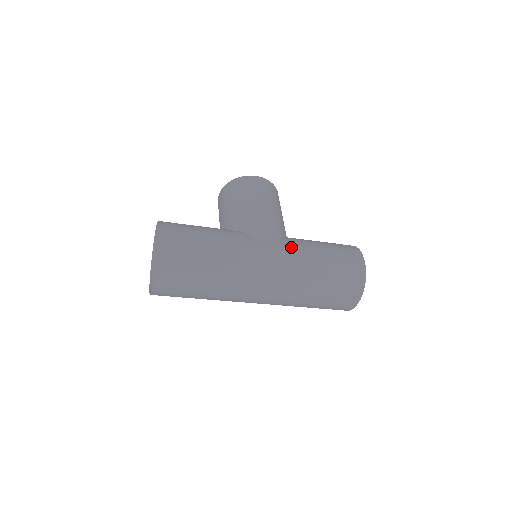
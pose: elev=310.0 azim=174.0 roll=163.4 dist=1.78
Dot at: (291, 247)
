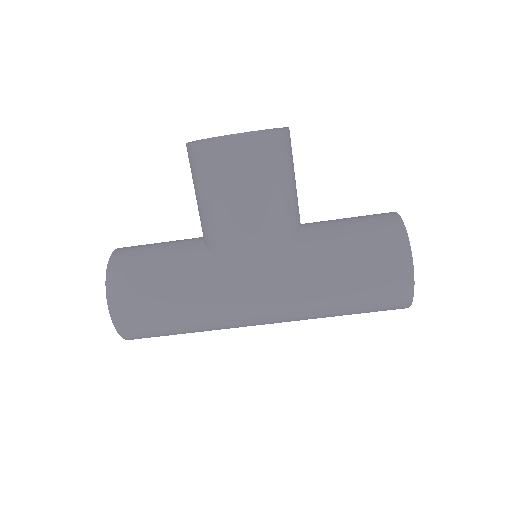
Dot at: (292, 289)
